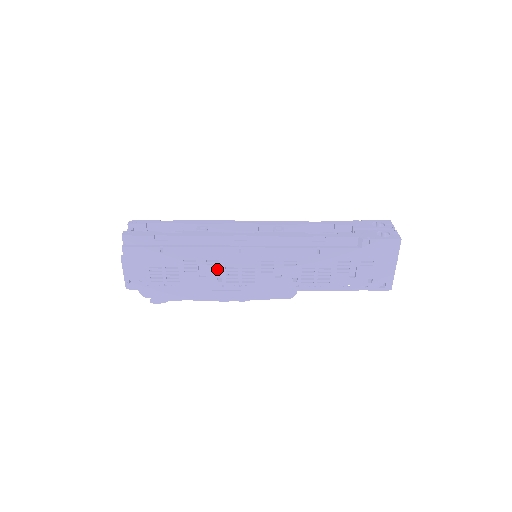
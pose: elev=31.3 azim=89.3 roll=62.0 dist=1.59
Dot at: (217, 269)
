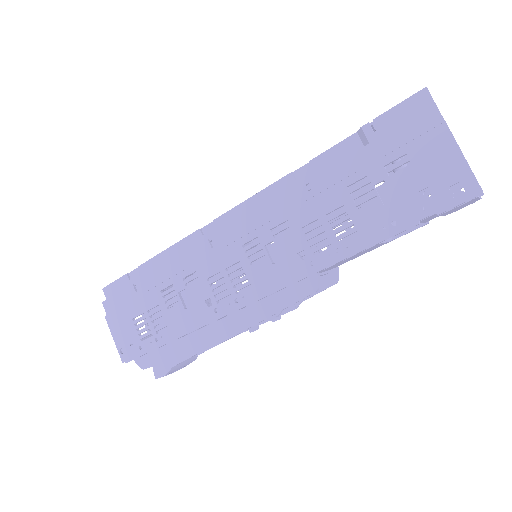
Dot at: (199, 287)
